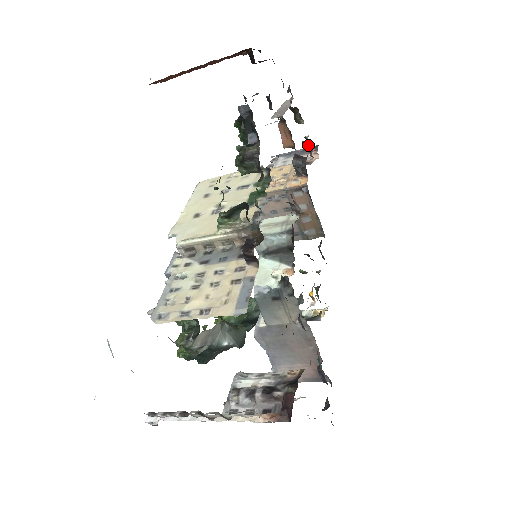
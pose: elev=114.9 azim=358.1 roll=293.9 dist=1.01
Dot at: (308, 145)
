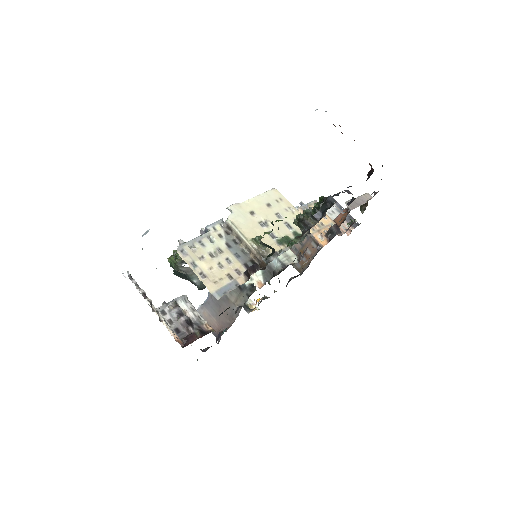
Dot at: (351, 225)
